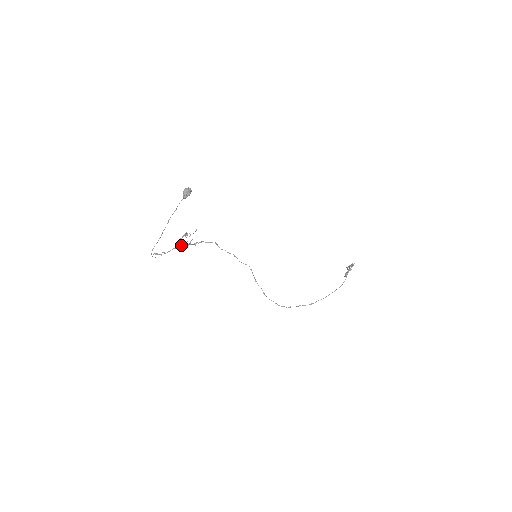
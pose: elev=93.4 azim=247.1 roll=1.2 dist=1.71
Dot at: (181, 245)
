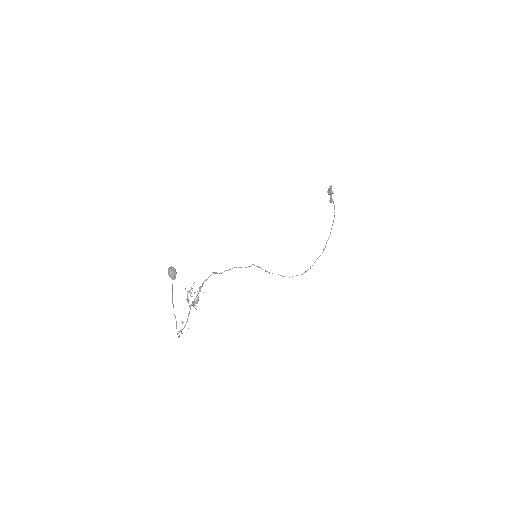
Dot at: (192, 304)
